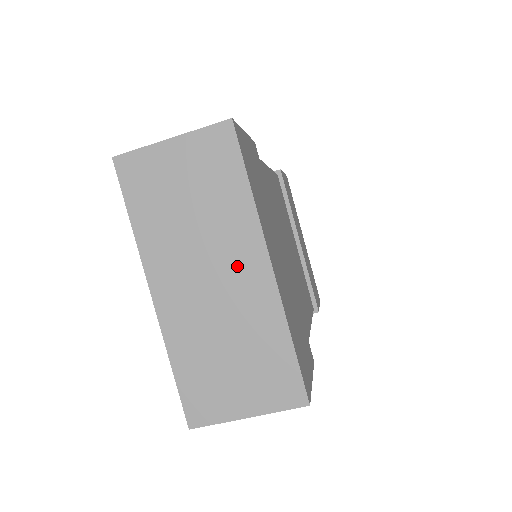
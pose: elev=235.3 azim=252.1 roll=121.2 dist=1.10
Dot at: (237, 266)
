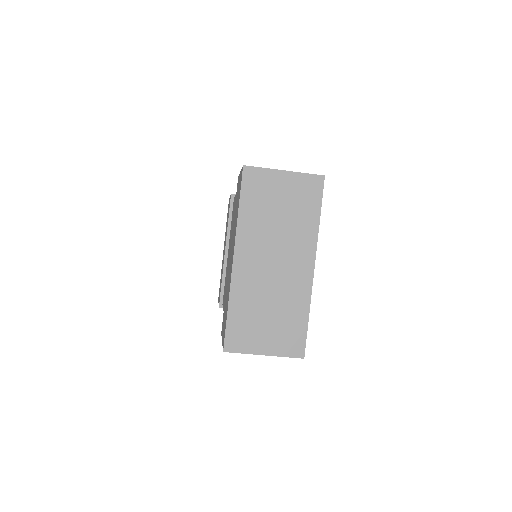
Dot at: (294, 261)
